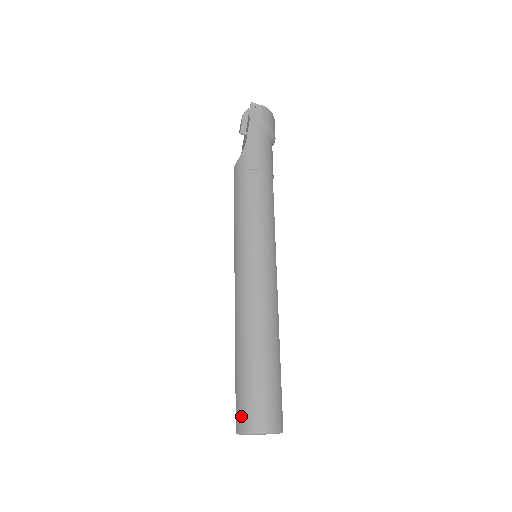
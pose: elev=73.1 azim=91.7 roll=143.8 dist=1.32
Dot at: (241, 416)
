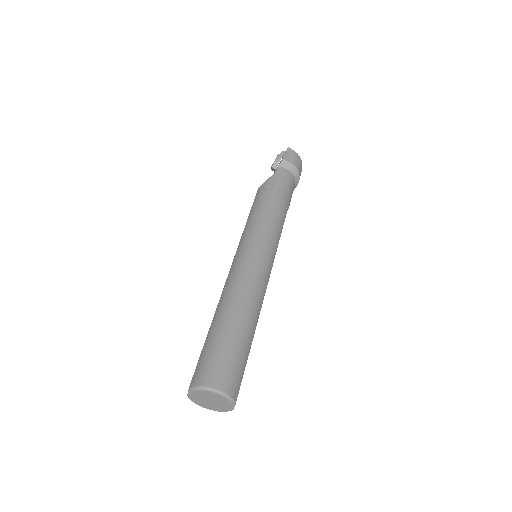
Dot at: (200, 372)
